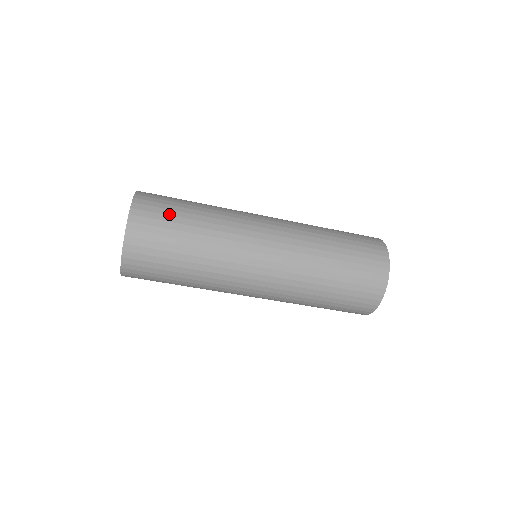
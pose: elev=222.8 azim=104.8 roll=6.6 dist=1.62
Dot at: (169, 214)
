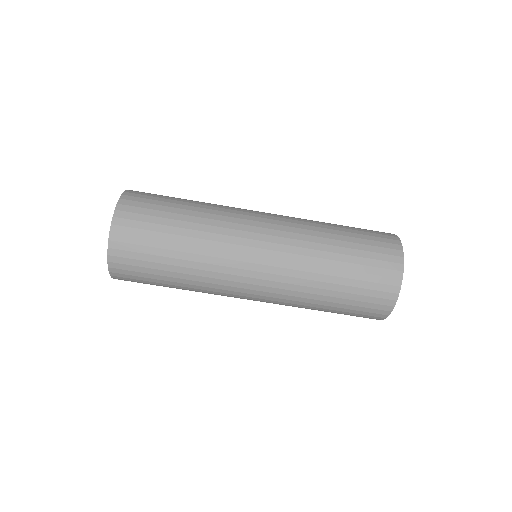
Dot at: occluded
